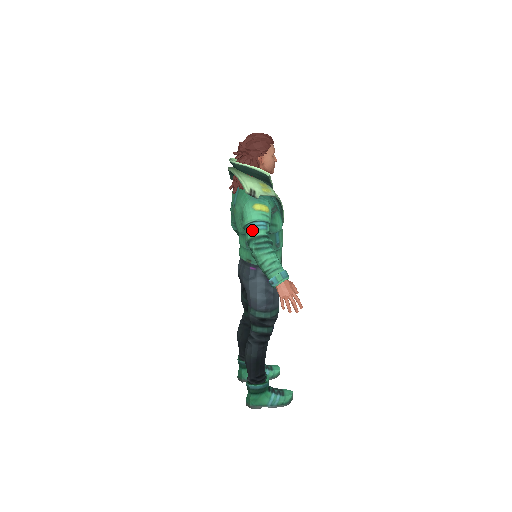
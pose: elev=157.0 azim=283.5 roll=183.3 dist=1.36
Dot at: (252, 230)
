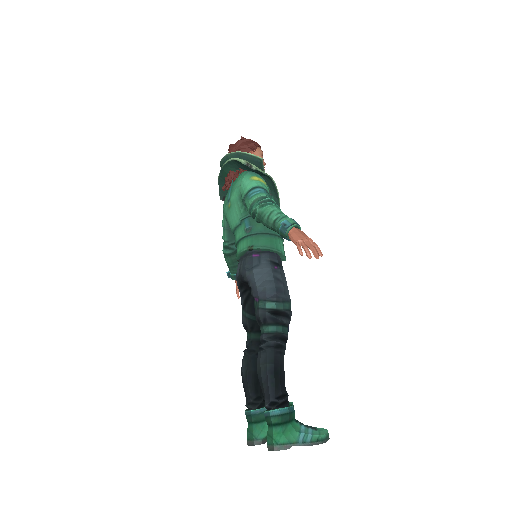
Dot at: (253, 195)
